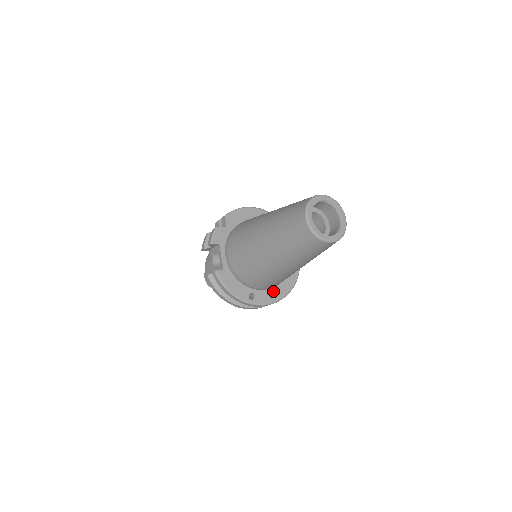
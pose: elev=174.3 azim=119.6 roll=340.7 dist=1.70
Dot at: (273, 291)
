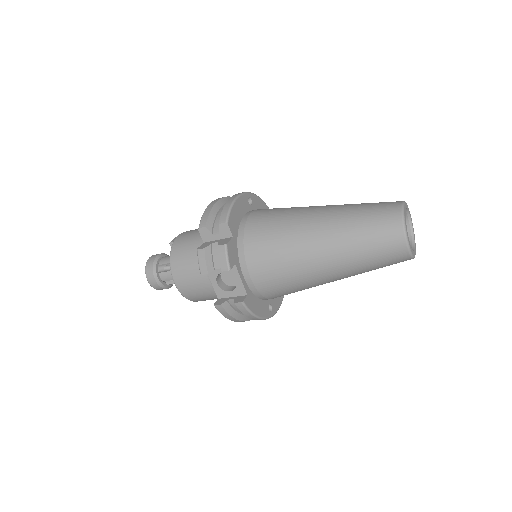
Dot at: occluded
